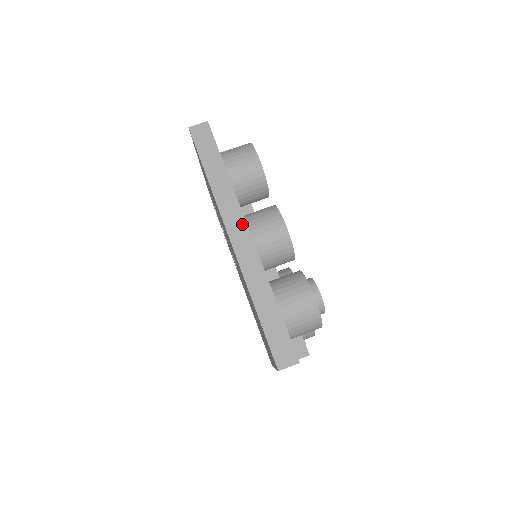
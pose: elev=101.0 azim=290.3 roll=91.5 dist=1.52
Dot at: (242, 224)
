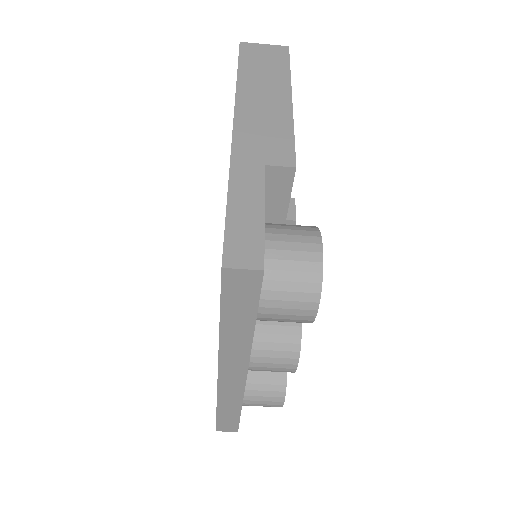
Dot at: (242, 369)
